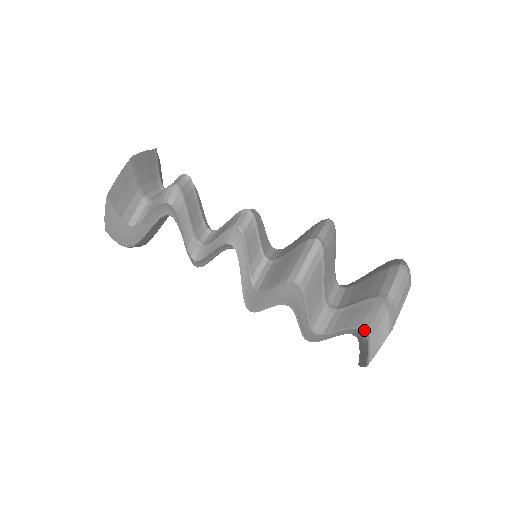
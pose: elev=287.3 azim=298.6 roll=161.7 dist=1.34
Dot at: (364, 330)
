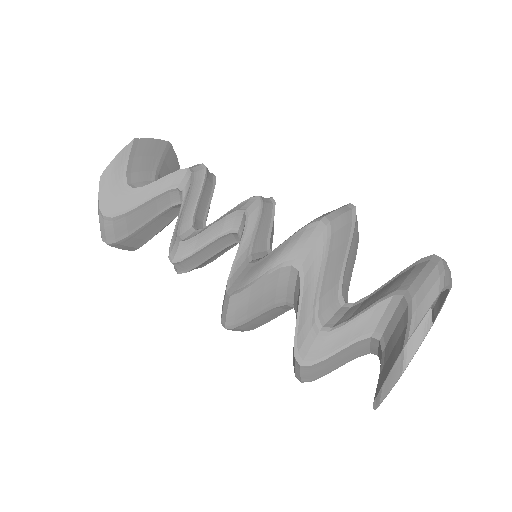
Dot at: (403, 291)
